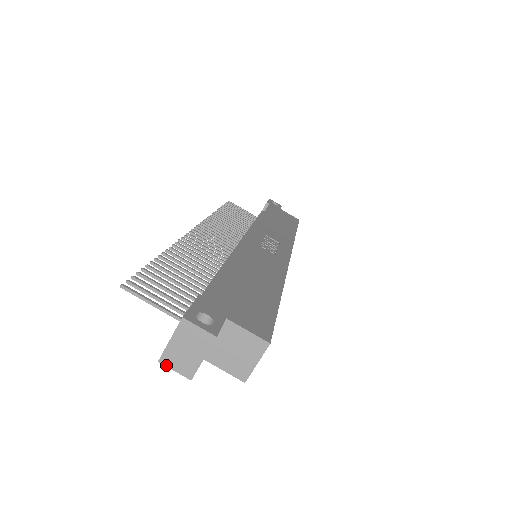
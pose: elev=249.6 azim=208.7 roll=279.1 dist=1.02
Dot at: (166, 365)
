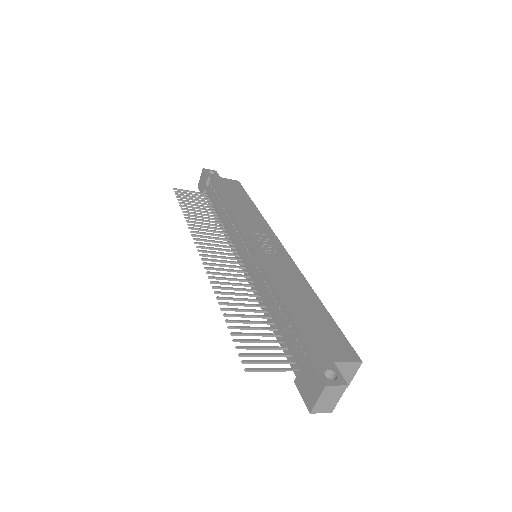
Dot at: (315, 413)
